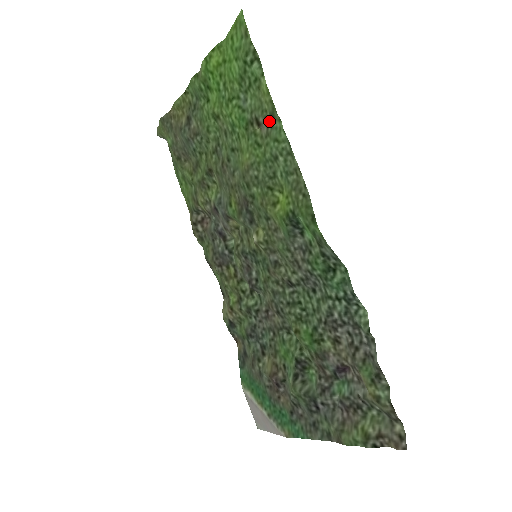
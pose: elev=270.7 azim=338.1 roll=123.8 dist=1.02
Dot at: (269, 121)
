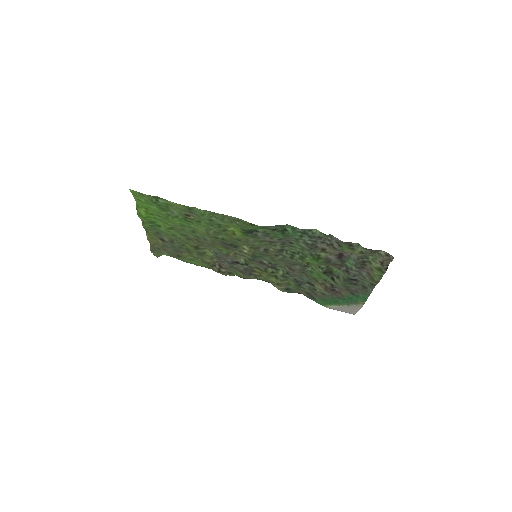
Dot at: (191, 211)
